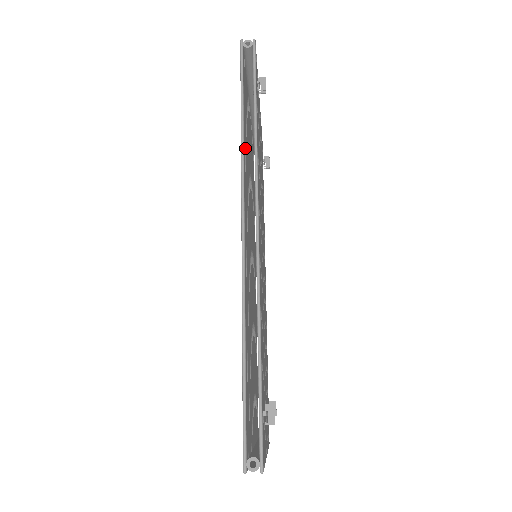
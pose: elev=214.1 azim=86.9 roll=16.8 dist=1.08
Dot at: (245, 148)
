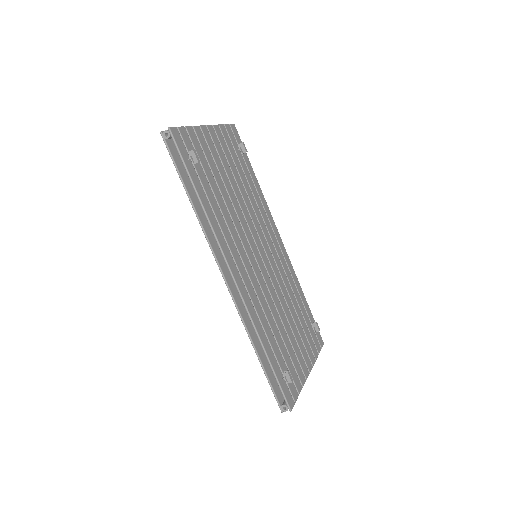
Dot at: occluded
